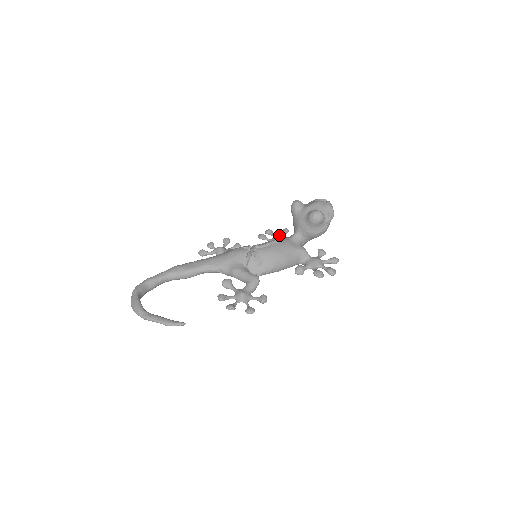
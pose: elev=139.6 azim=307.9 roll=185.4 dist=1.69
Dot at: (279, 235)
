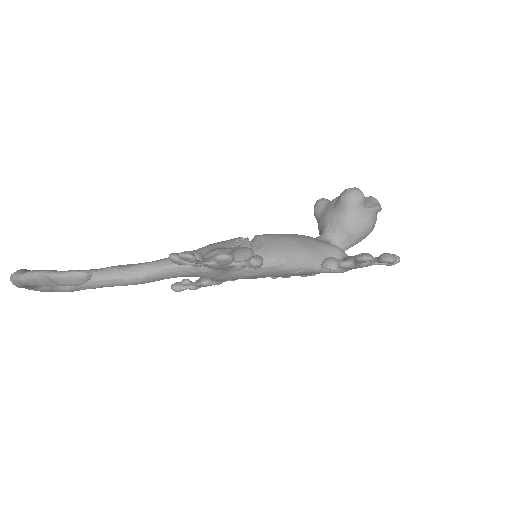
Dot at: occluded
